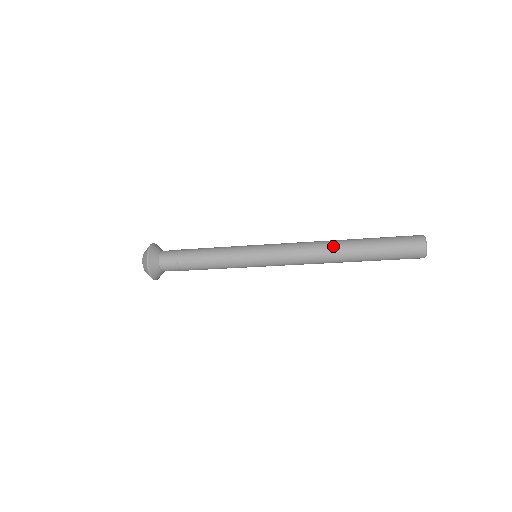
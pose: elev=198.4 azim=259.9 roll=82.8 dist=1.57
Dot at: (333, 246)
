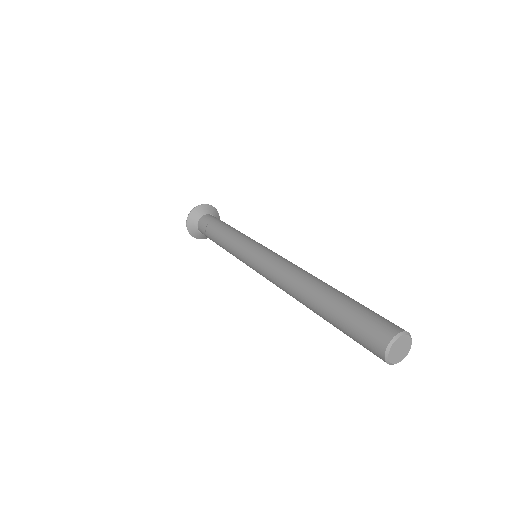
Dot at: occluded
